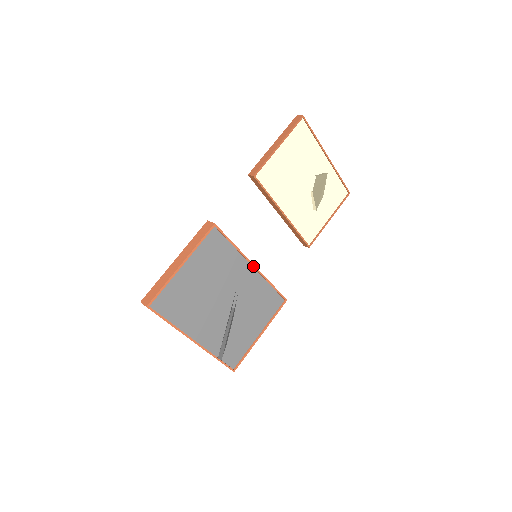
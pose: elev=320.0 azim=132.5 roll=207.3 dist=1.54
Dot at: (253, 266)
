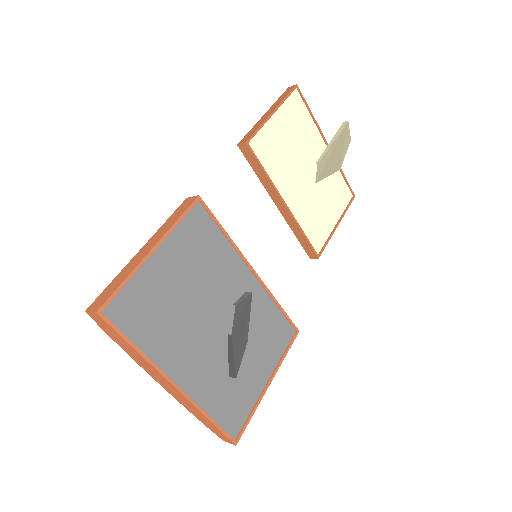
Dot at: (253, 271)
